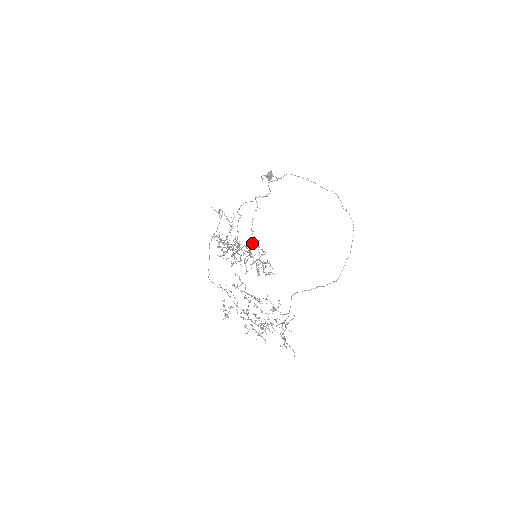
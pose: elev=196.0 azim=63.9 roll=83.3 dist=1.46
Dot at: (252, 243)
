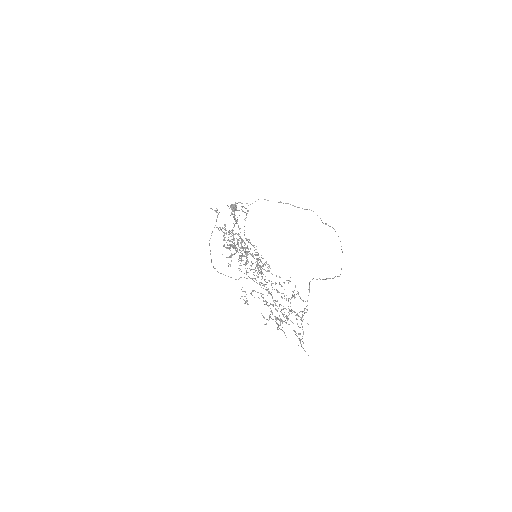
Dot at: (246, 248)
